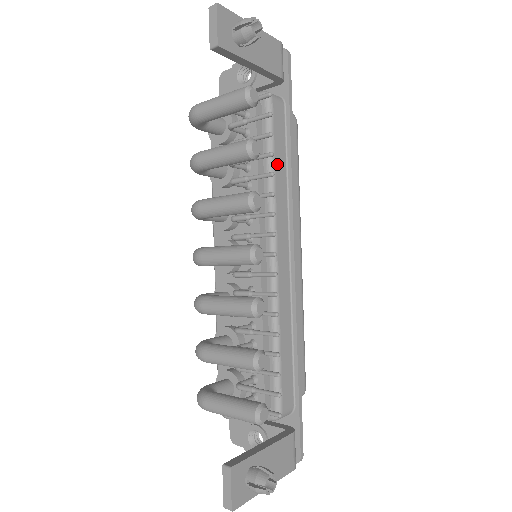
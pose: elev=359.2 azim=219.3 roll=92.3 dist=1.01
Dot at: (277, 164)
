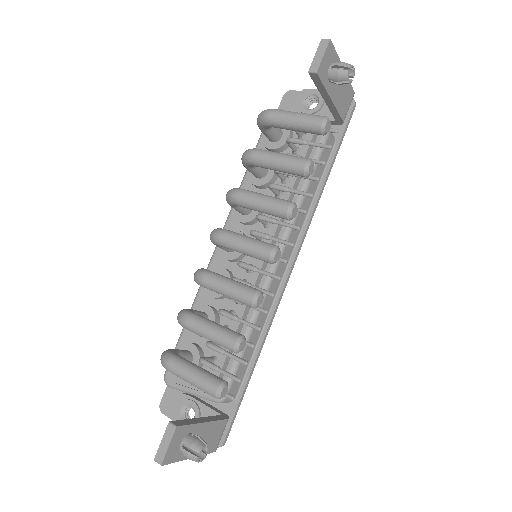
Dot at: (310, 188)
